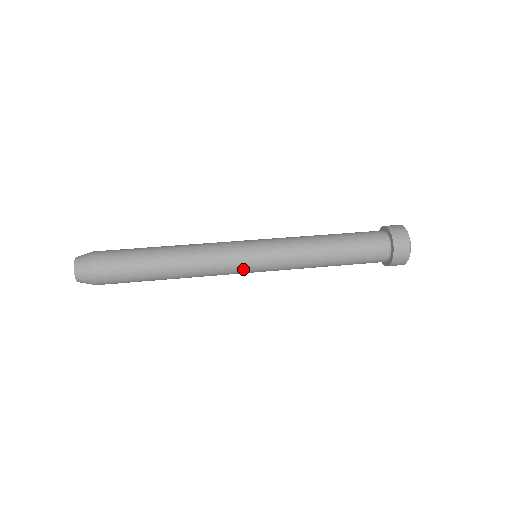
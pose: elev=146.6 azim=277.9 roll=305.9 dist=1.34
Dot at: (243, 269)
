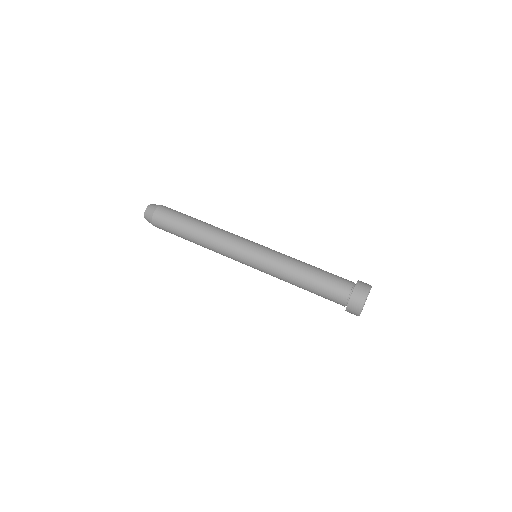
Dot at: occluded
